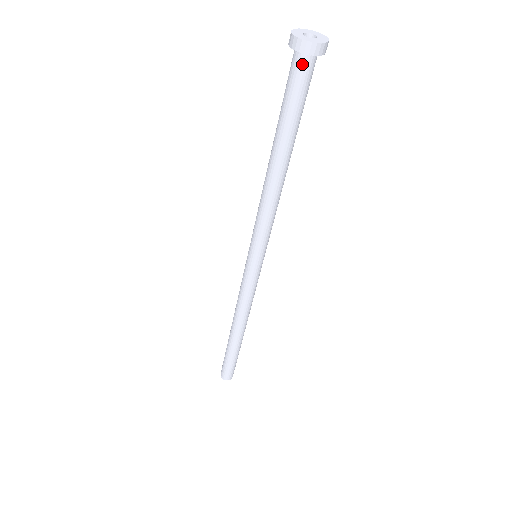
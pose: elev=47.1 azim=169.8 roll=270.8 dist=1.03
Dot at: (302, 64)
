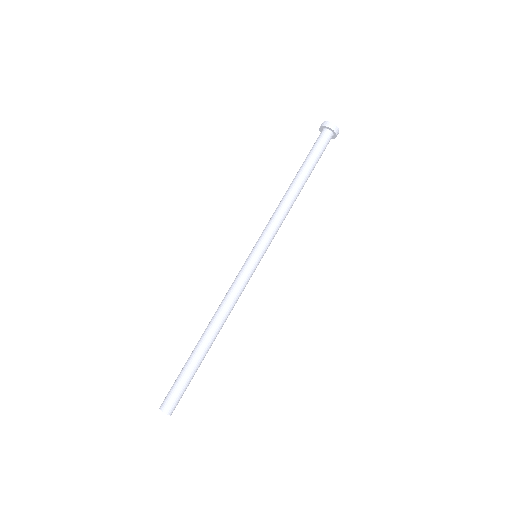
Dot at: (321, 134)
